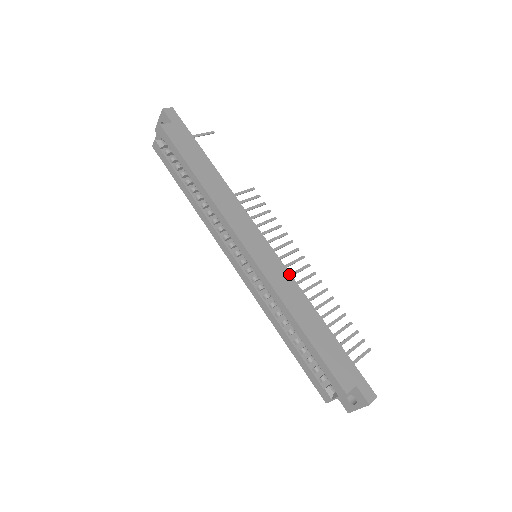
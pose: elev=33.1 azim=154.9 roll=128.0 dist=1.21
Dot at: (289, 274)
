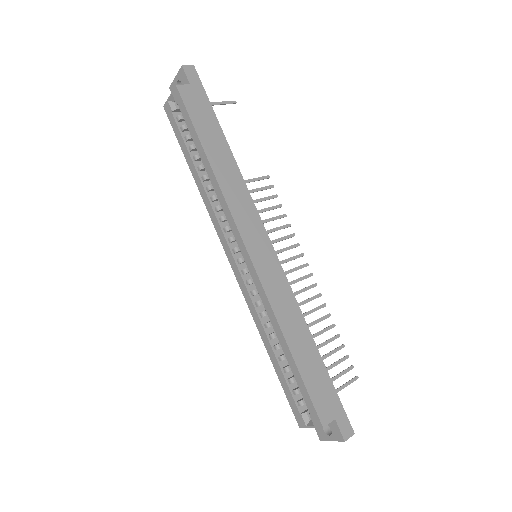
Dot at: (288, 284)
